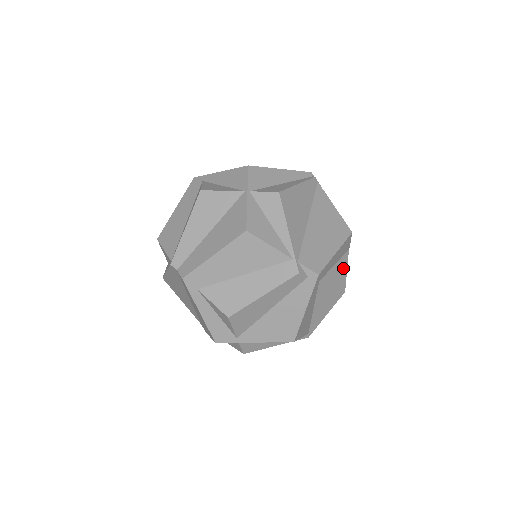
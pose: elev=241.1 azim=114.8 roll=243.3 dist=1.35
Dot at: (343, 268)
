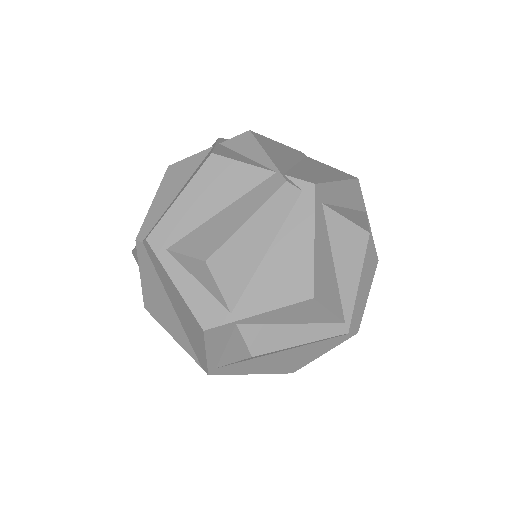
Dot at: (361, 217)
